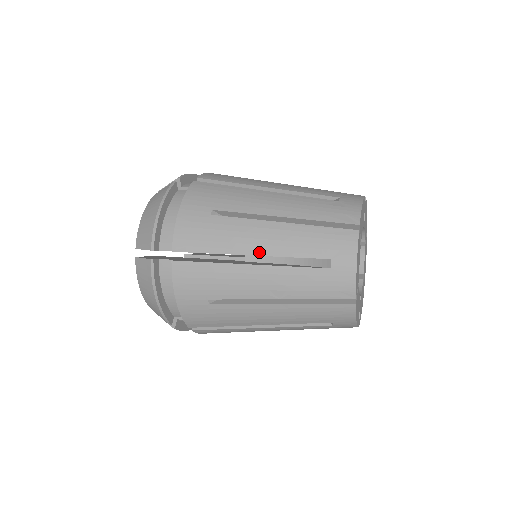
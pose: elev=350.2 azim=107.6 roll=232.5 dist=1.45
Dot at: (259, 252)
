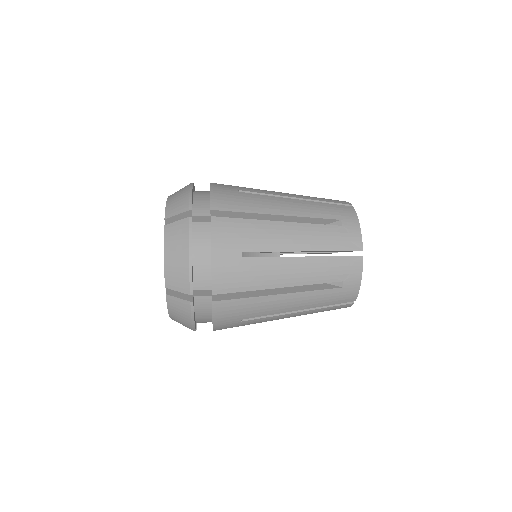
Dot at: (288, 284)
